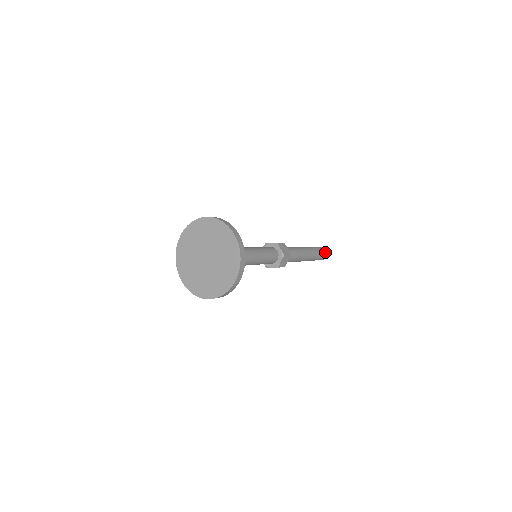
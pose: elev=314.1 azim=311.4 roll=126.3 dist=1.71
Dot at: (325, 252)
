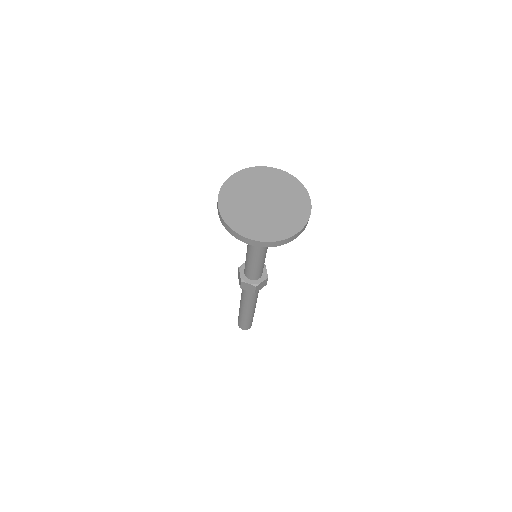
Dot at: occluded
